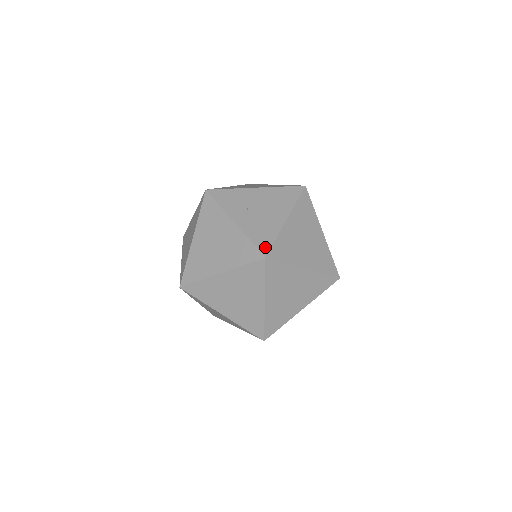
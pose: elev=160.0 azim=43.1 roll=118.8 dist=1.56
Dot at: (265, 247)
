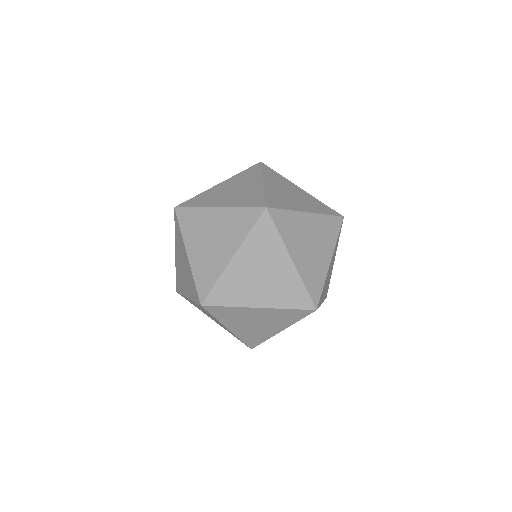
Dot at: (260, 203)
